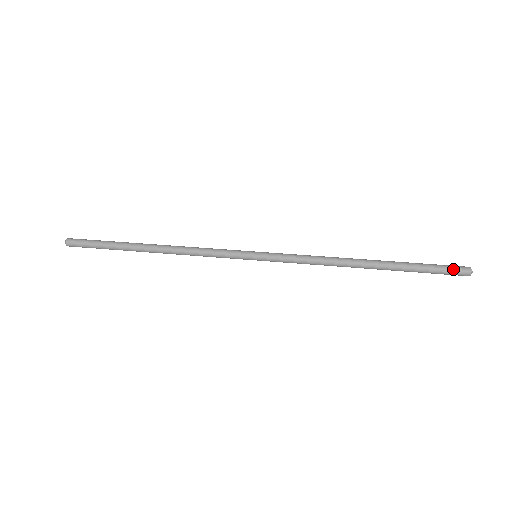
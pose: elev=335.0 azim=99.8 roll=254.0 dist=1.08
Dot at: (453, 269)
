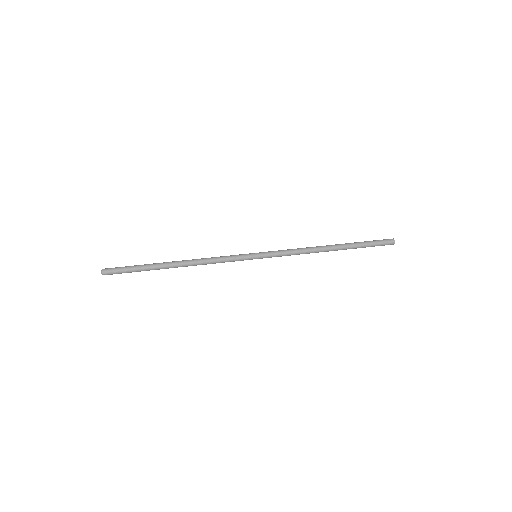
Dot at: (384, 240)
